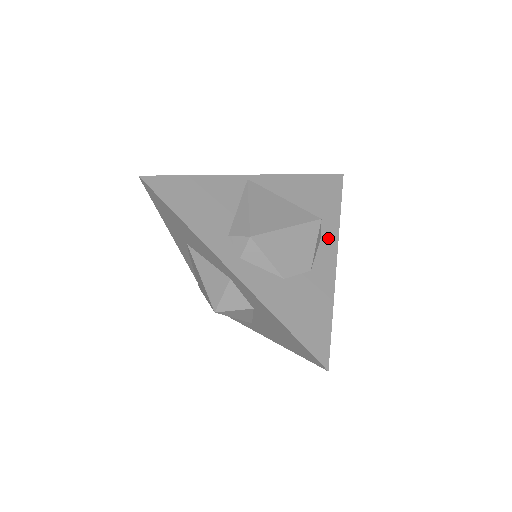
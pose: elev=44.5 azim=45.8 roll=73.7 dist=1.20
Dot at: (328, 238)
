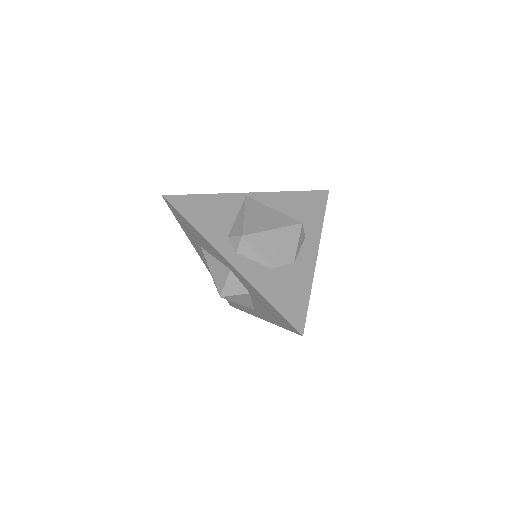
Dot at: (311, 239)
